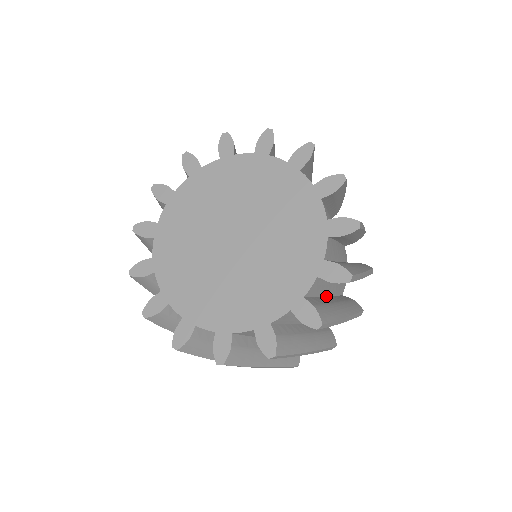
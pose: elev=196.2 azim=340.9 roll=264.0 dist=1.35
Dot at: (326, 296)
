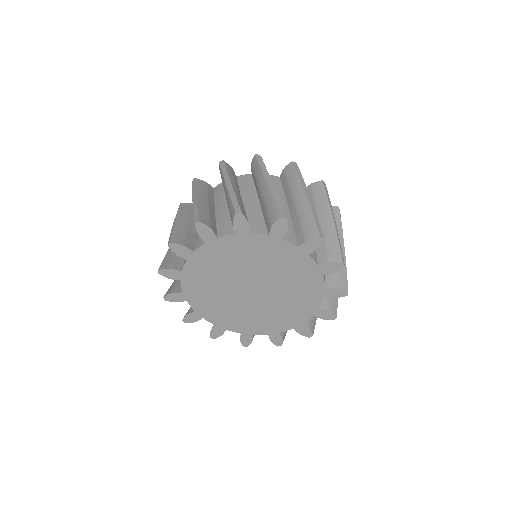
Dot at: occluded
